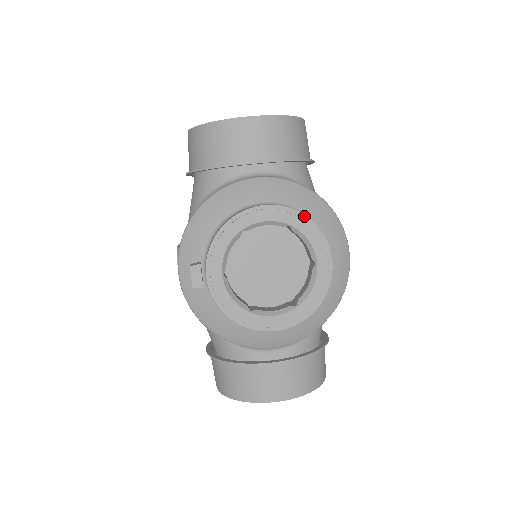
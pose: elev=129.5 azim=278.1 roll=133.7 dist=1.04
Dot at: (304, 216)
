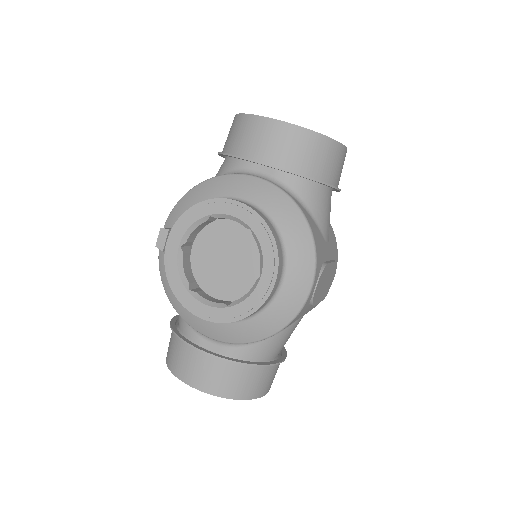
Dot at: (267, 226)
